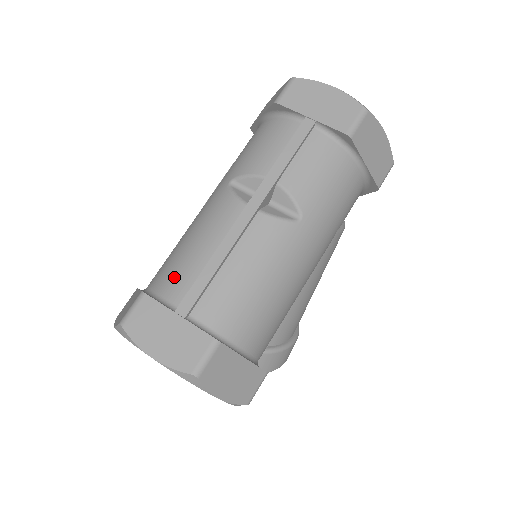
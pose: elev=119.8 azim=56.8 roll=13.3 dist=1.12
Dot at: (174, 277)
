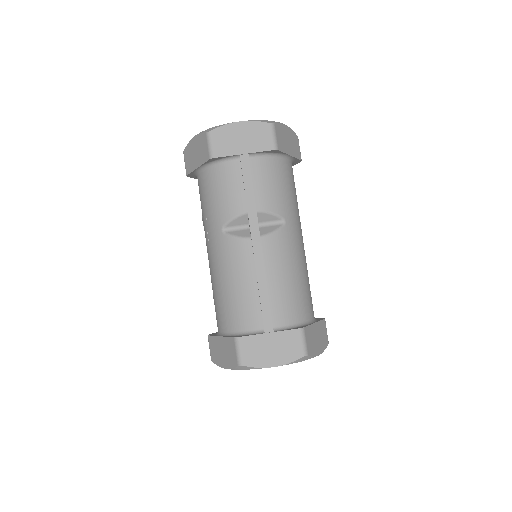
Dot at: (243, 314)
